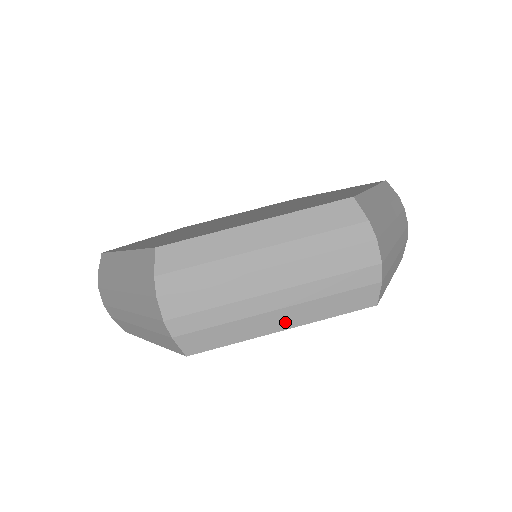
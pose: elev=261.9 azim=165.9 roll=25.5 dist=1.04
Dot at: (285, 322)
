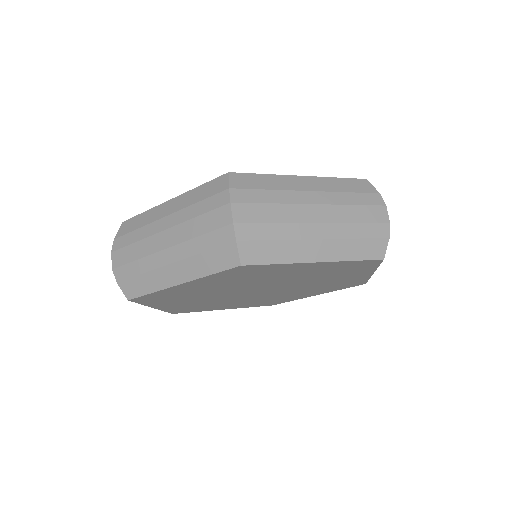
Dot at: (321, 254)
